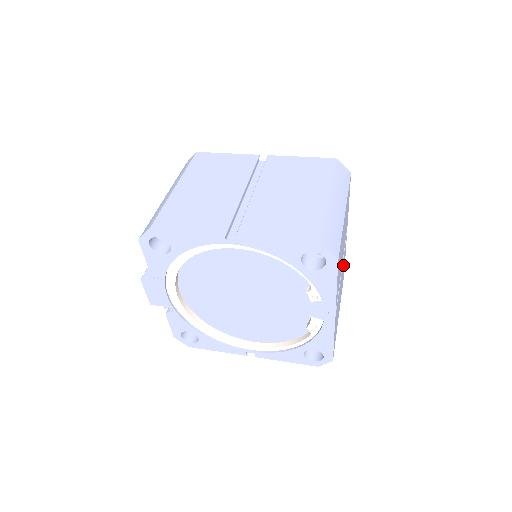
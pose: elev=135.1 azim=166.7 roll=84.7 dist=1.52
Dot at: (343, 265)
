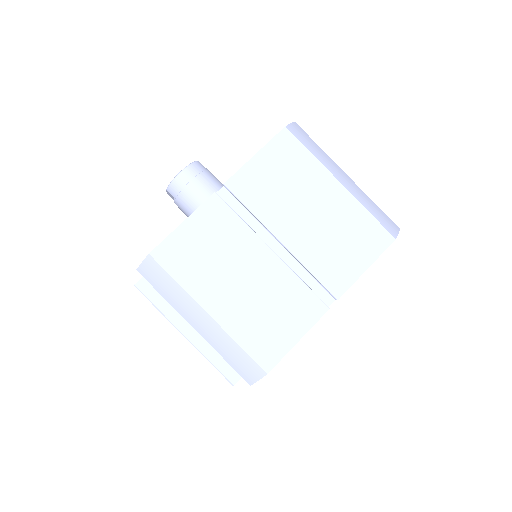
Dot at: occluded
